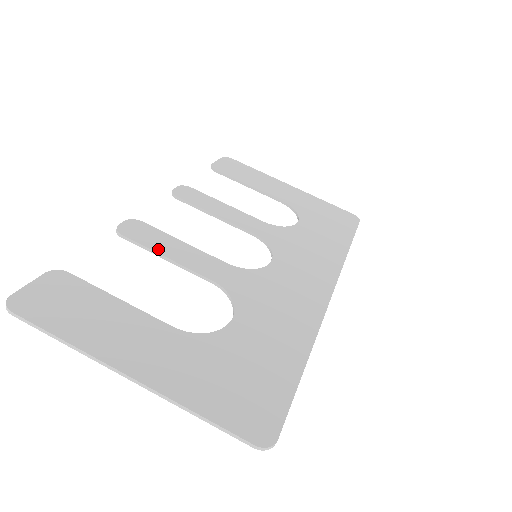
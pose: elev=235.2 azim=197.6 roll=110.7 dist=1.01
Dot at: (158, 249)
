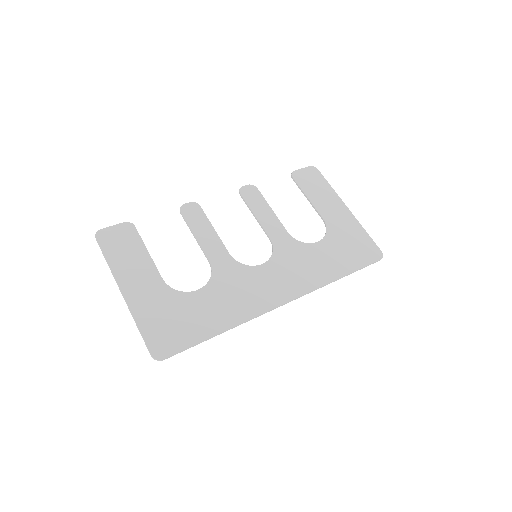
Dot at: (194, 229)
